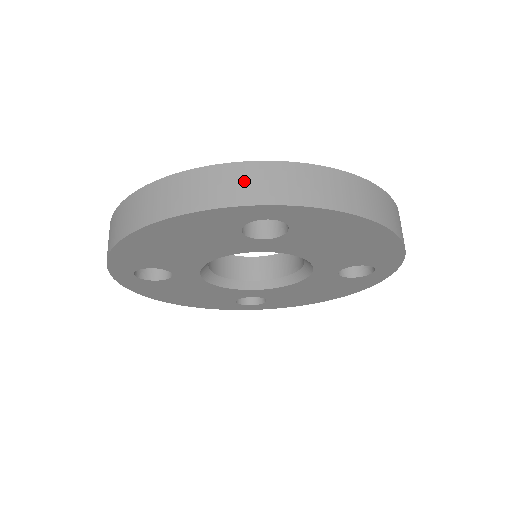
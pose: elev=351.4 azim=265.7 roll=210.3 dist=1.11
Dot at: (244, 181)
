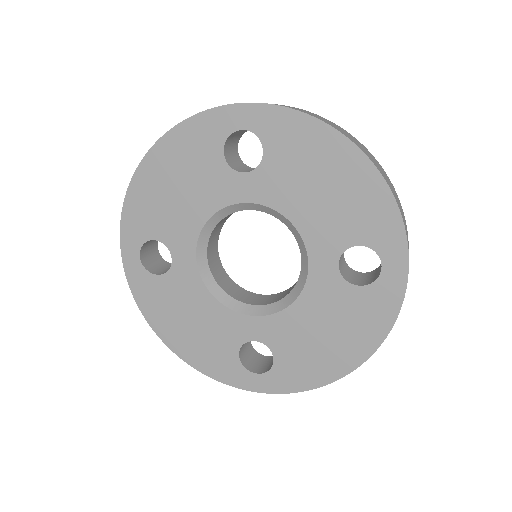
Dot at: occluded
